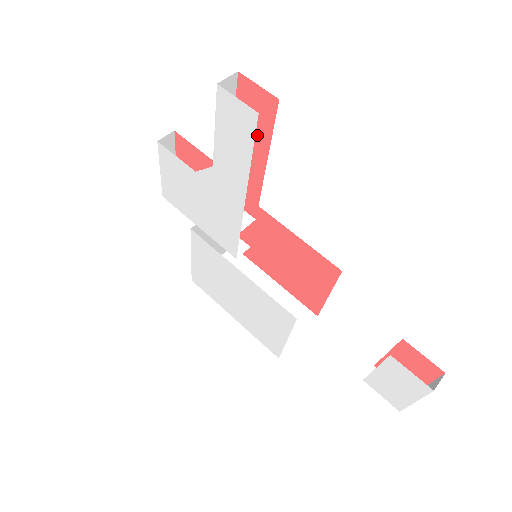
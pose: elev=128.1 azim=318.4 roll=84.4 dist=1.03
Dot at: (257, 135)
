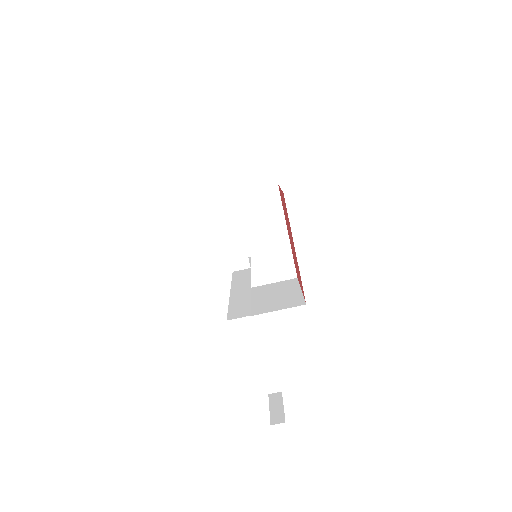
Dot at: occluded
